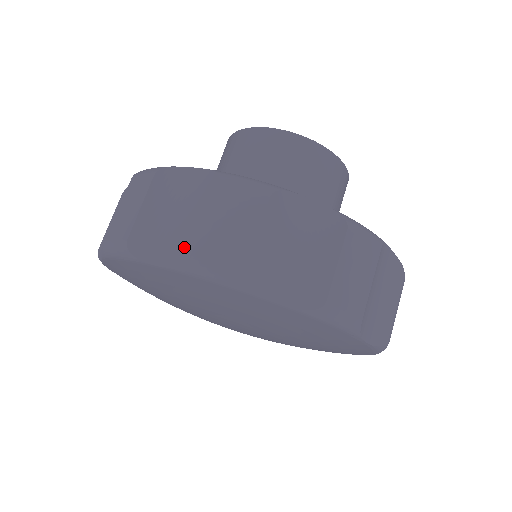
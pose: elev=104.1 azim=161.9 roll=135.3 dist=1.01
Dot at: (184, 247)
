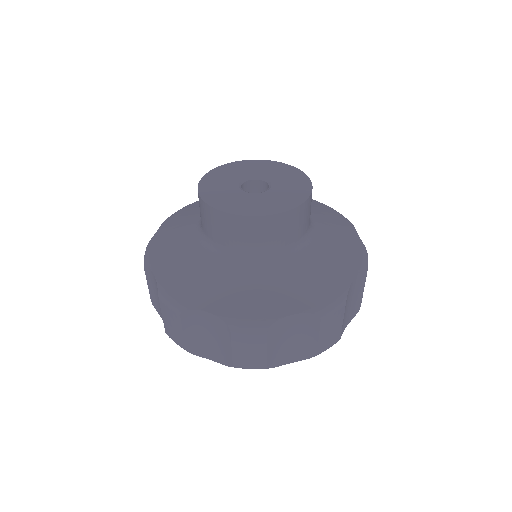
Dot at: (225, 358)
